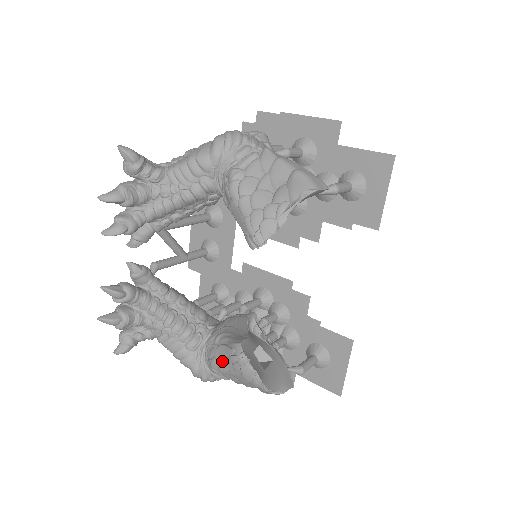
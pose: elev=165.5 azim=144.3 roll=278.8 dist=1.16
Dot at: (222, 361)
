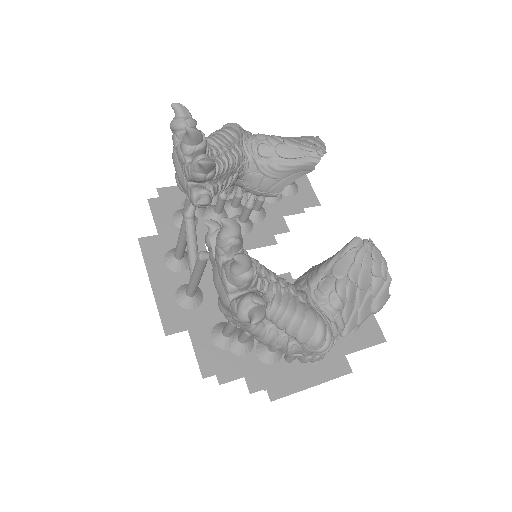
Dot at: (350, 269)
